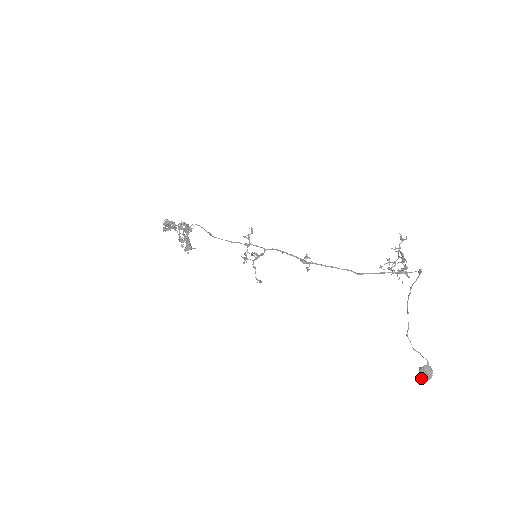
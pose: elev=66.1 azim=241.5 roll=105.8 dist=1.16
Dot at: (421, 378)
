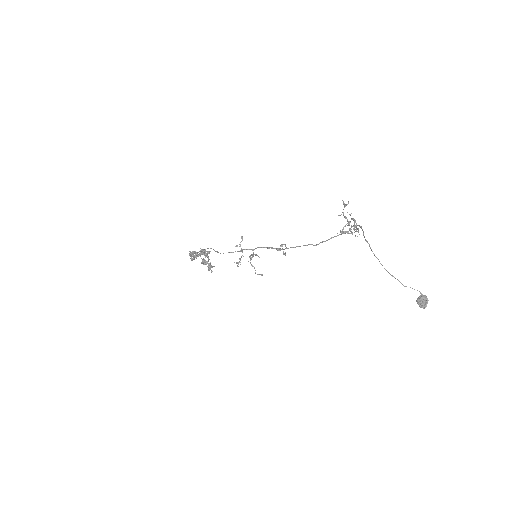
Dot at: occluded
